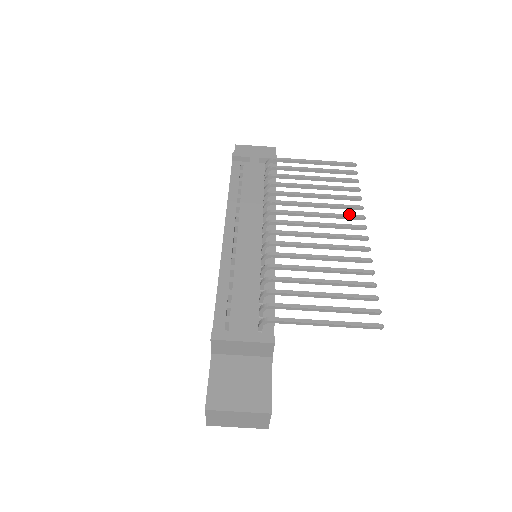
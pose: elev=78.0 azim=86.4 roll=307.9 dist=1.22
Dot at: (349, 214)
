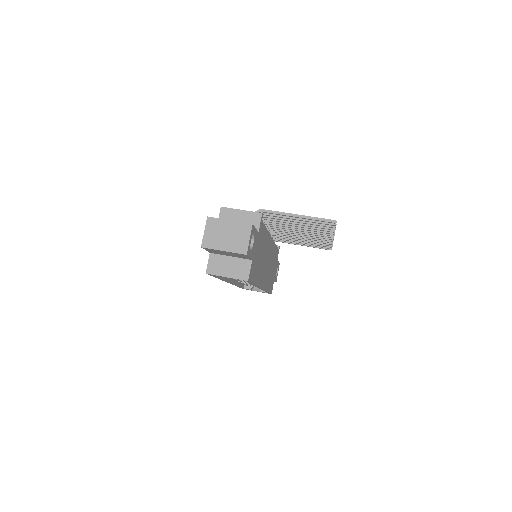
Dot at: occluded
